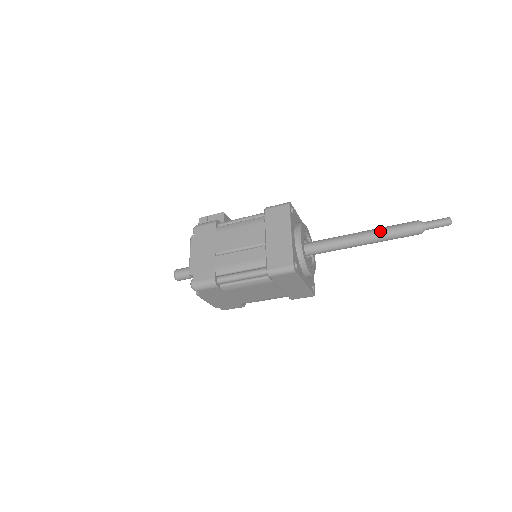
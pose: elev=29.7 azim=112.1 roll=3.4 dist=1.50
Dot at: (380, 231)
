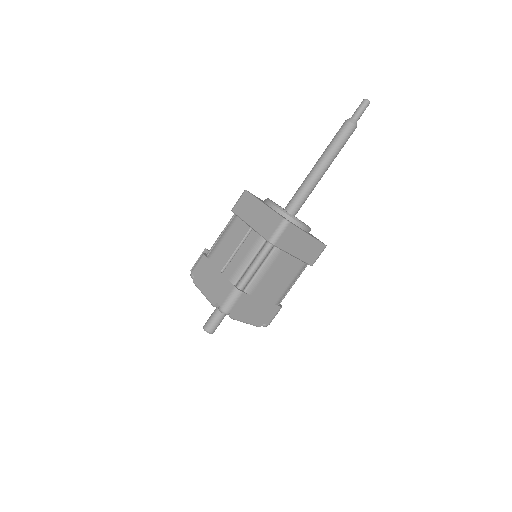
Dot at: (327, 150)
